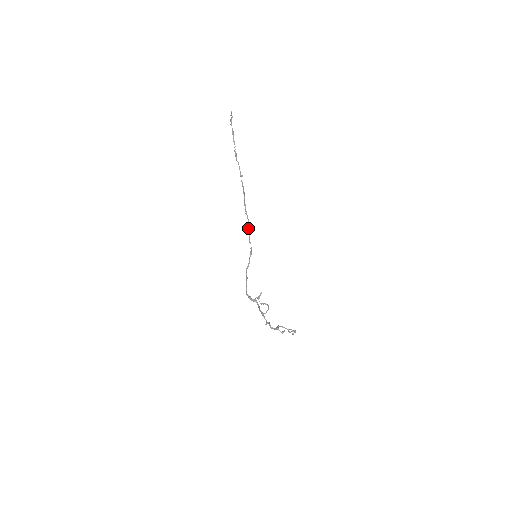
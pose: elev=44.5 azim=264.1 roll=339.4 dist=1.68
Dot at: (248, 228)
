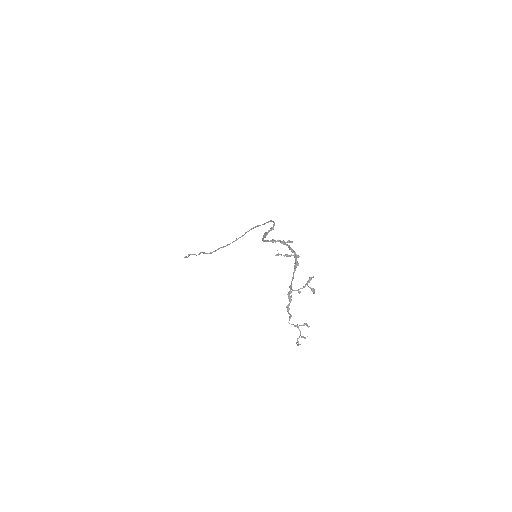
Dot at: (267, 222)
